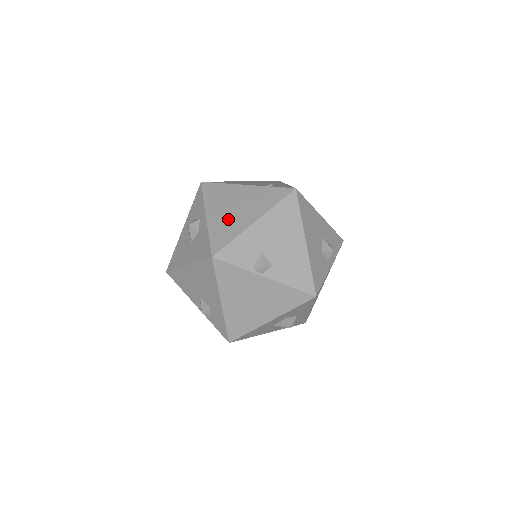
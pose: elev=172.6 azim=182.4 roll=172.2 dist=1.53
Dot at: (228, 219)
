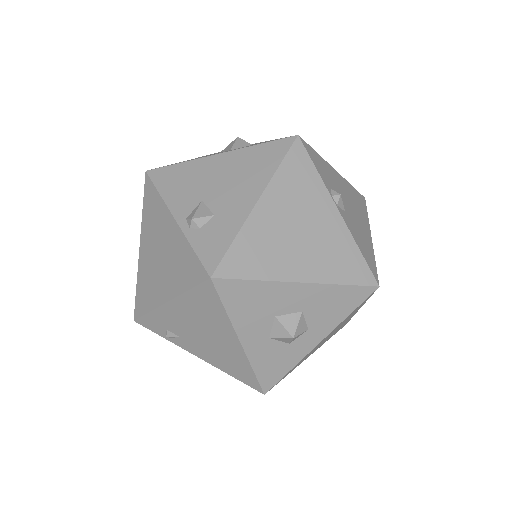
Dot at: occluded
